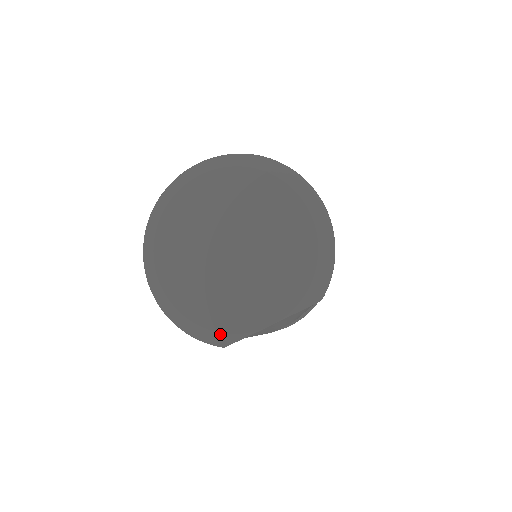
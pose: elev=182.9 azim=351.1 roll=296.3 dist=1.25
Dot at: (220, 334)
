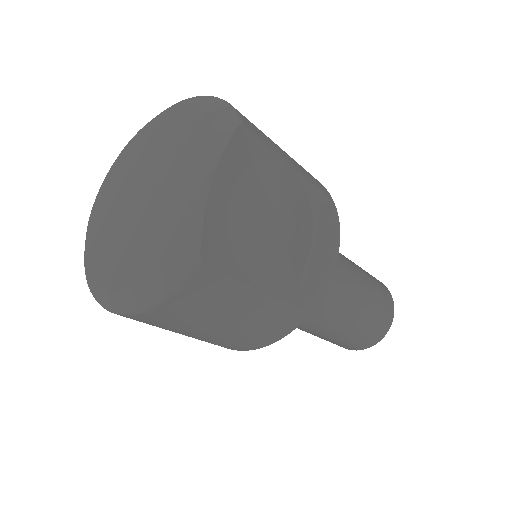
Dot at: (180, 249)
